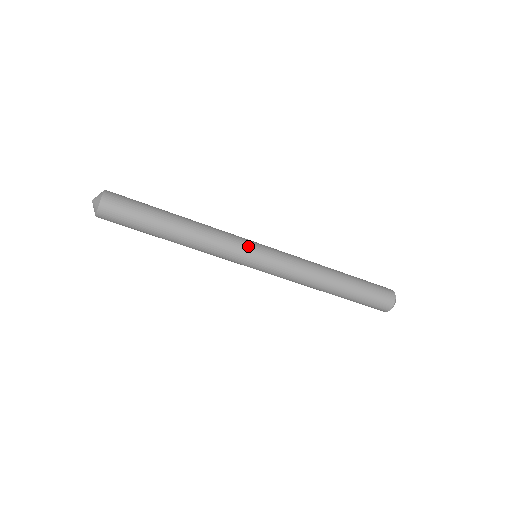
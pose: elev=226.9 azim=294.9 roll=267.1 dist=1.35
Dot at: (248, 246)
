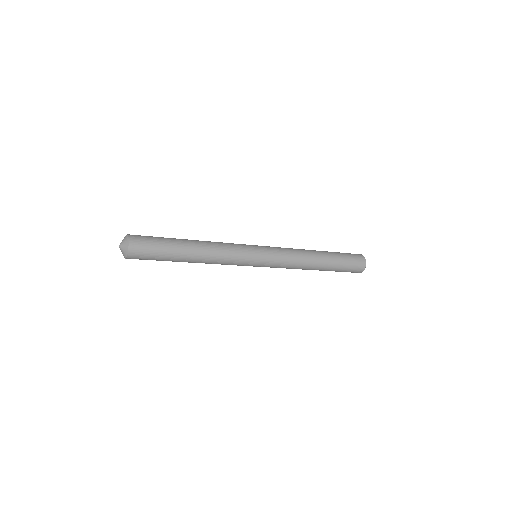
Dot at: (249, 261)
